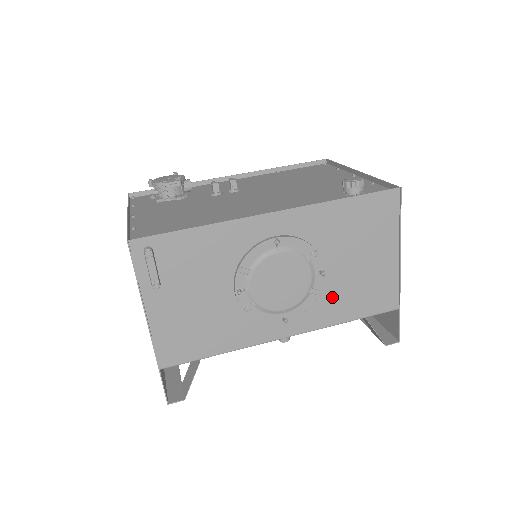
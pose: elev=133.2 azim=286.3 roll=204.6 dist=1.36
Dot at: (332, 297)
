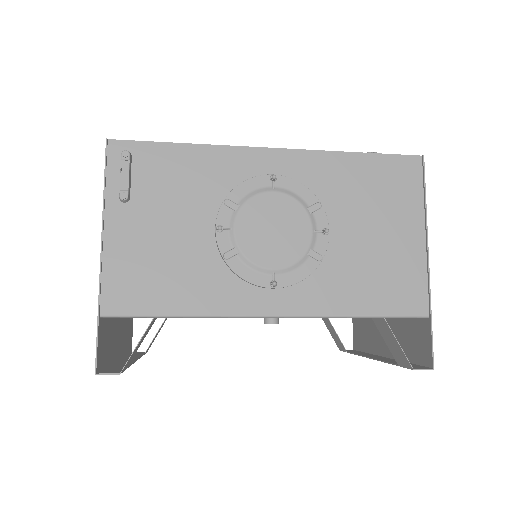
Dot at: (338, 273)
